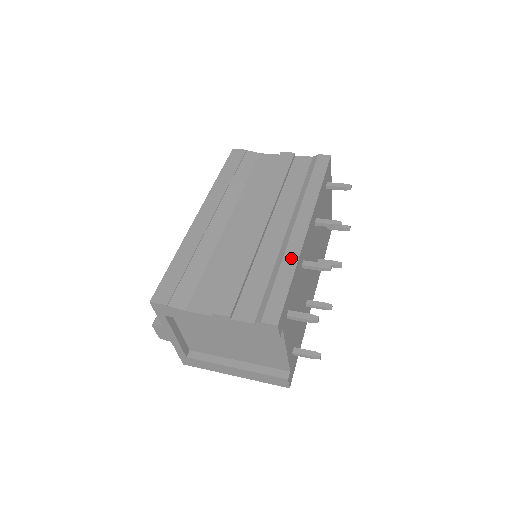
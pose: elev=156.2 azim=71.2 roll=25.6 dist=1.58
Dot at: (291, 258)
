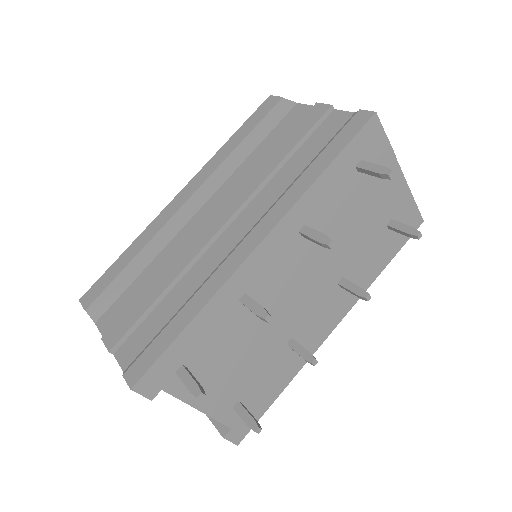
Dot at: (207, 291)
